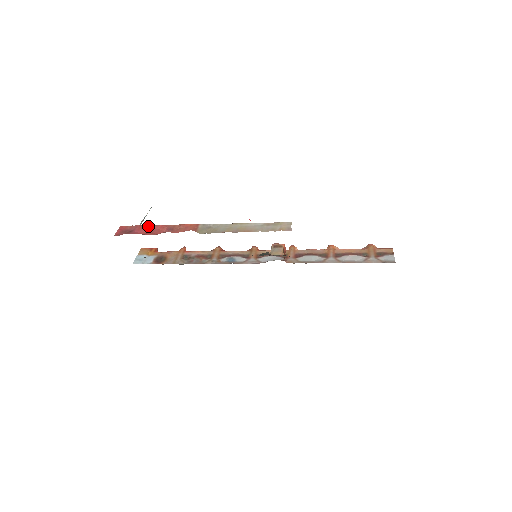
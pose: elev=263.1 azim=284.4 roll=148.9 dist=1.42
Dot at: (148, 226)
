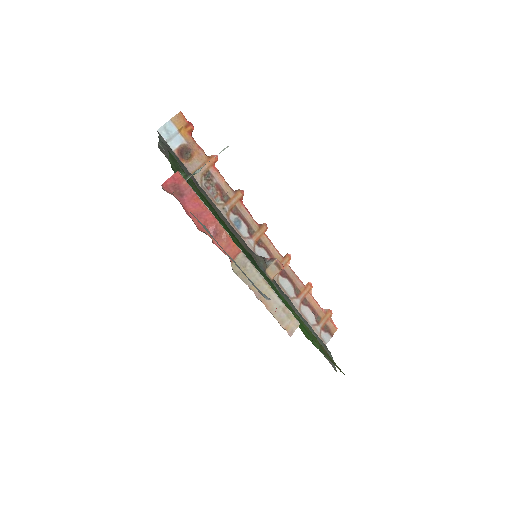
Dot at: (201, 204)
